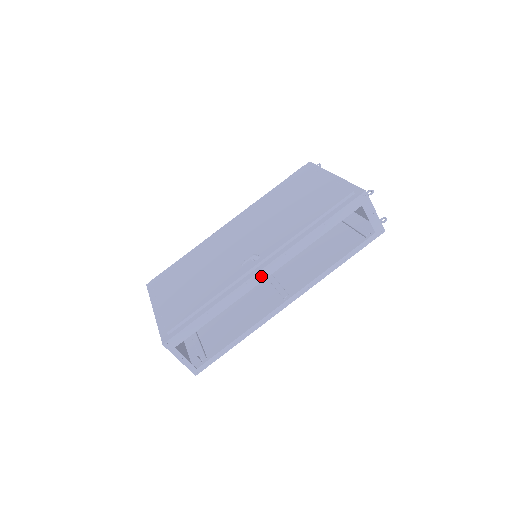
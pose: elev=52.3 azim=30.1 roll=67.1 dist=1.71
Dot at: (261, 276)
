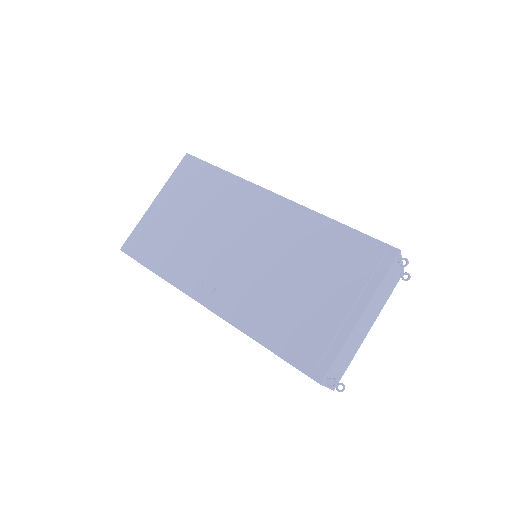
Dot at: occluded
